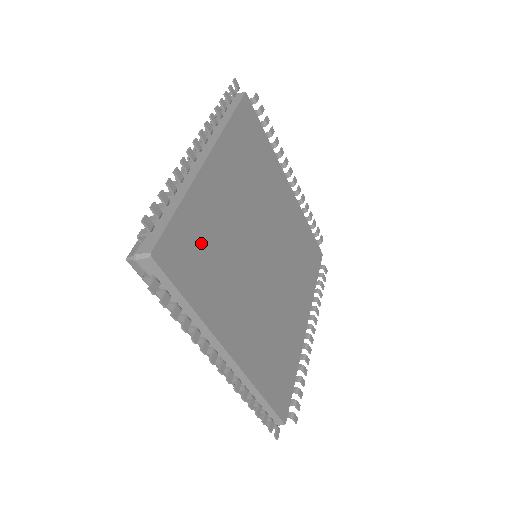
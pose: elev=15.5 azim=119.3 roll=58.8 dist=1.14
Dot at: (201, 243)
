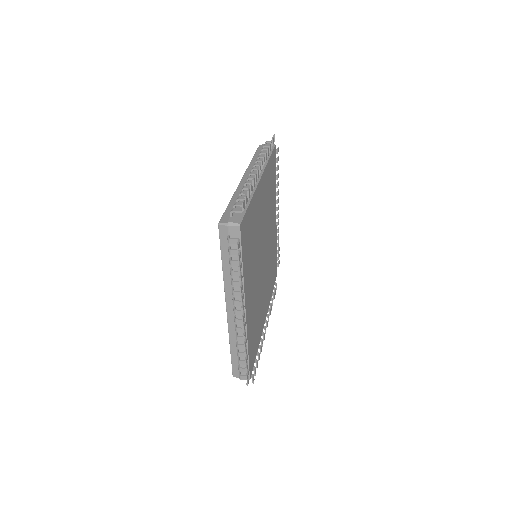
Dot at: (254, 334)
